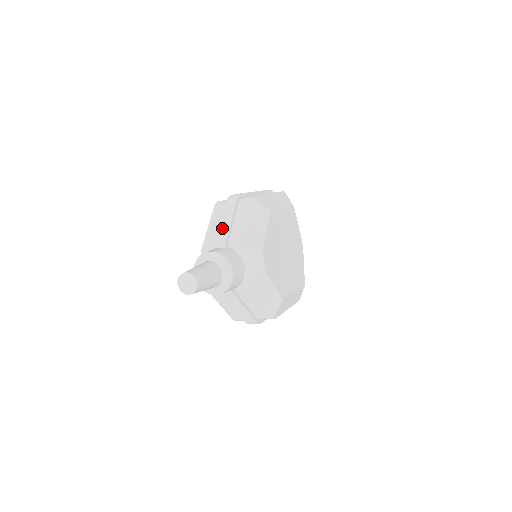
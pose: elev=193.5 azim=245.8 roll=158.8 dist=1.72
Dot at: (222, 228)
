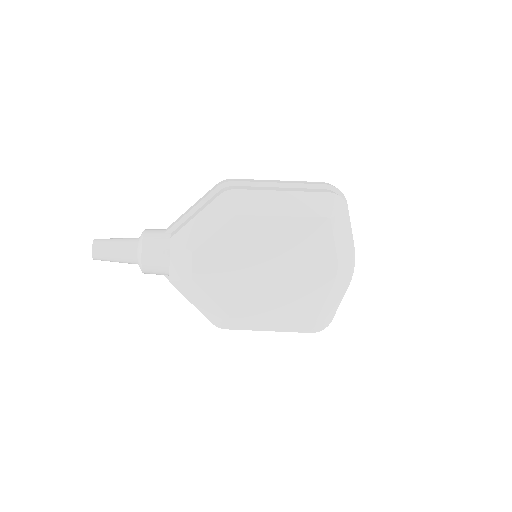
Dot at: (186, 212)
